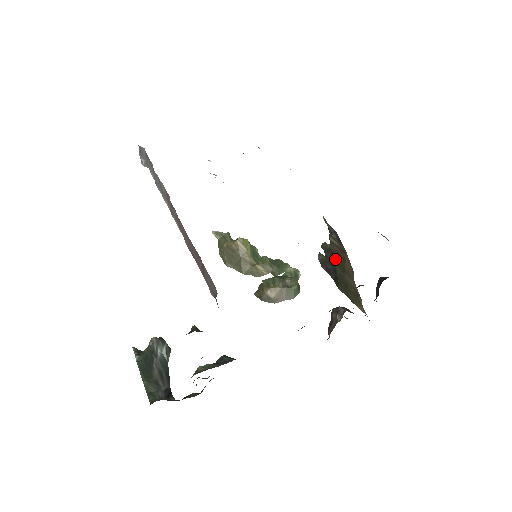
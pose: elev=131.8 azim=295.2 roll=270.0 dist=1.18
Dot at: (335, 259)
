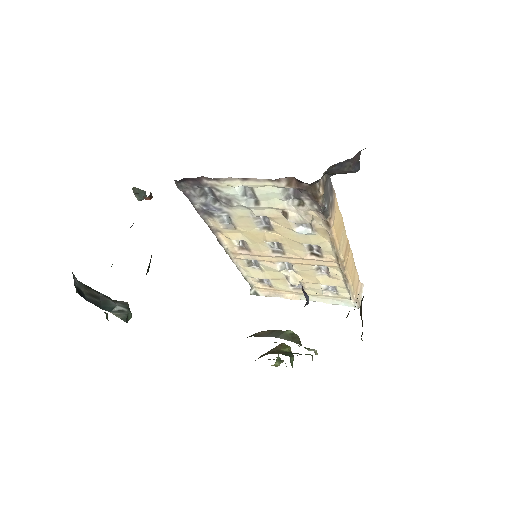
Dot at: occluded
